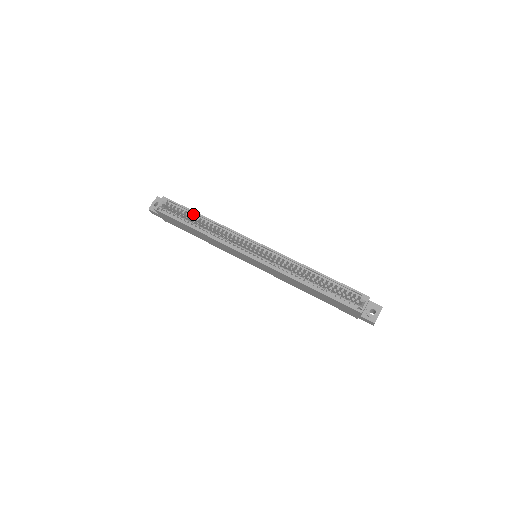
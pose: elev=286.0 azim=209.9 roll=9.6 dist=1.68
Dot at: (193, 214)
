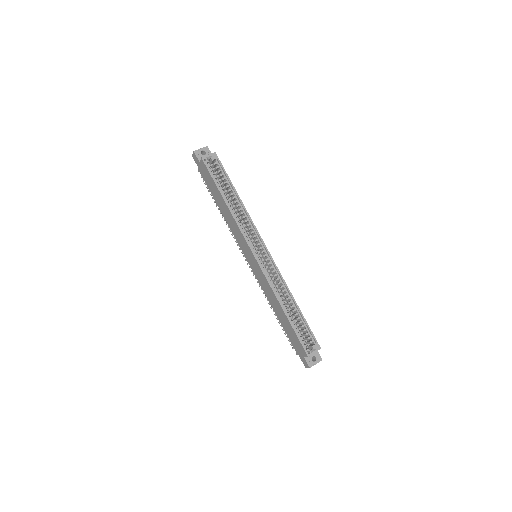
Dot at: (230, 186)
